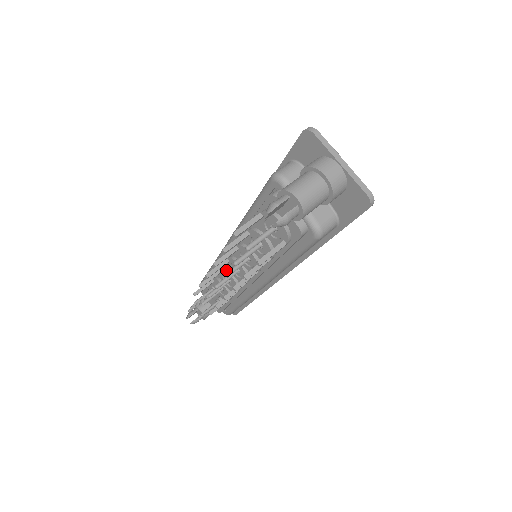
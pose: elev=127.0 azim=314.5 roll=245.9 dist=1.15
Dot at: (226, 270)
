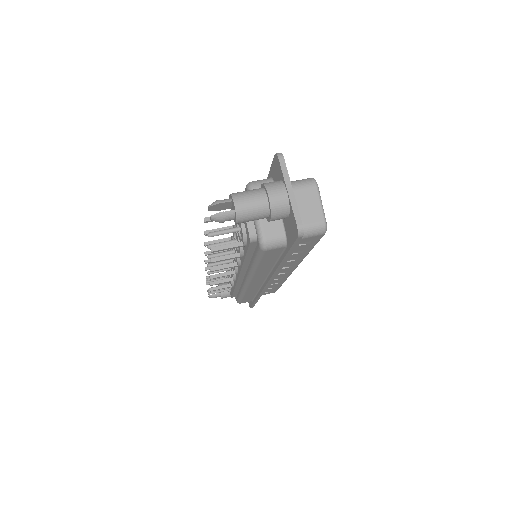
Dot at: occluded
